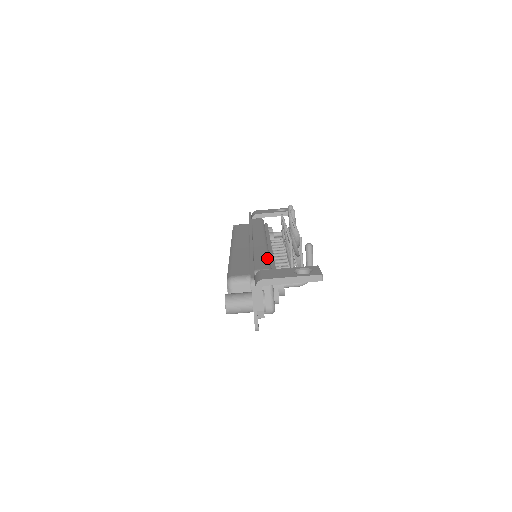
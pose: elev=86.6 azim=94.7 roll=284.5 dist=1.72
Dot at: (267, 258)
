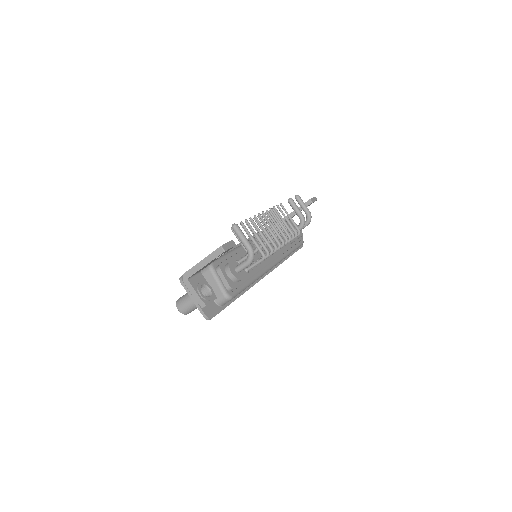
Dot at: (225, 254)
